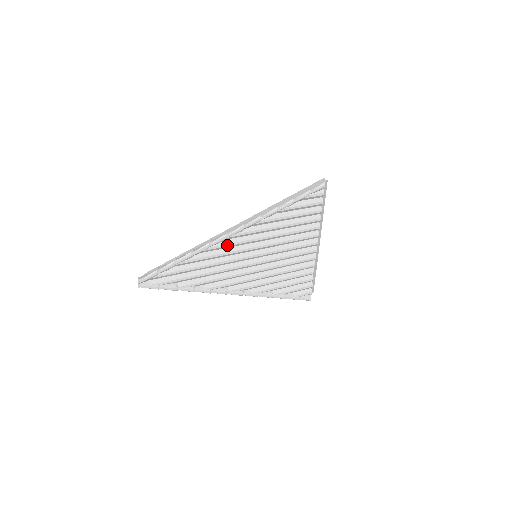
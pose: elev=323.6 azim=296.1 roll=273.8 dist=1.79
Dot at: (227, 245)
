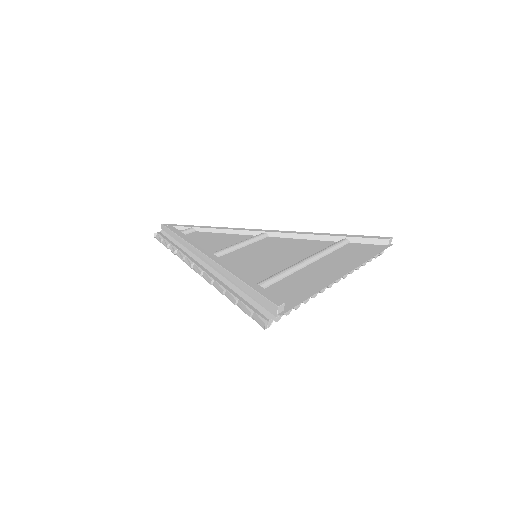
Dot at: occluded
